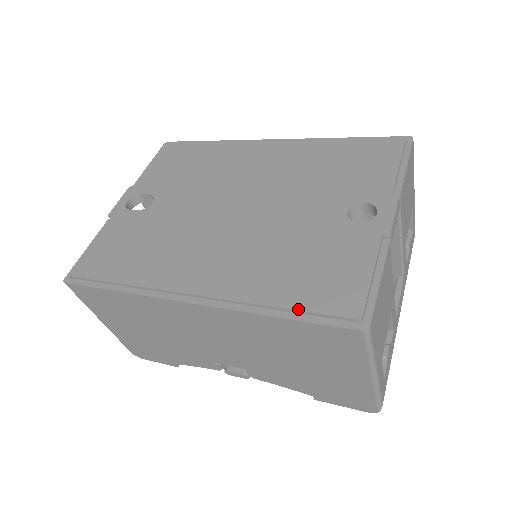
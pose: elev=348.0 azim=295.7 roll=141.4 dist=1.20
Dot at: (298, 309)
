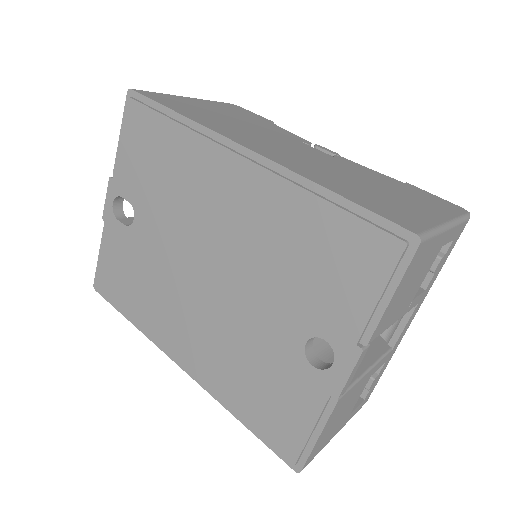
Dot at: (251, 428)
